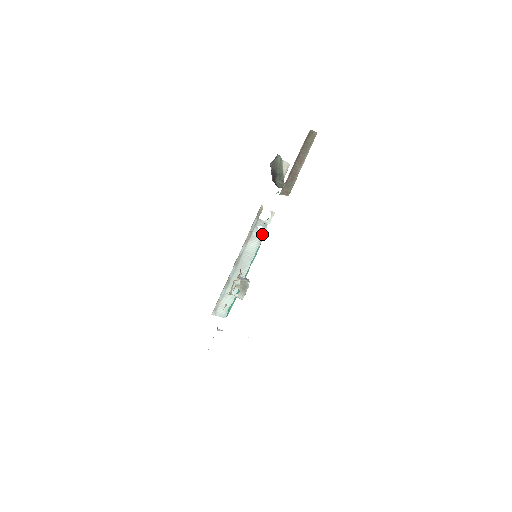
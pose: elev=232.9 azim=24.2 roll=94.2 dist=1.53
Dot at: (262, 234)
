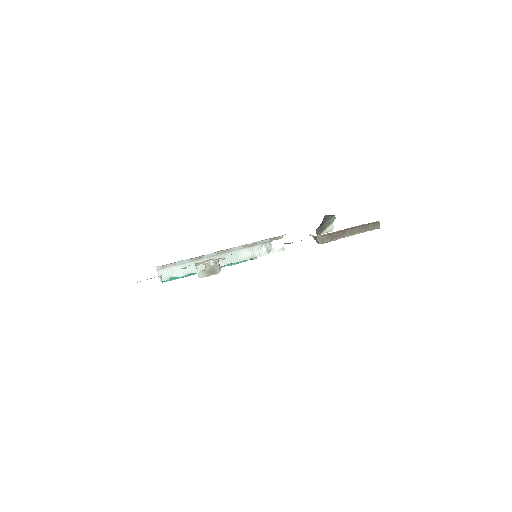
Dot at: (260, 254)
